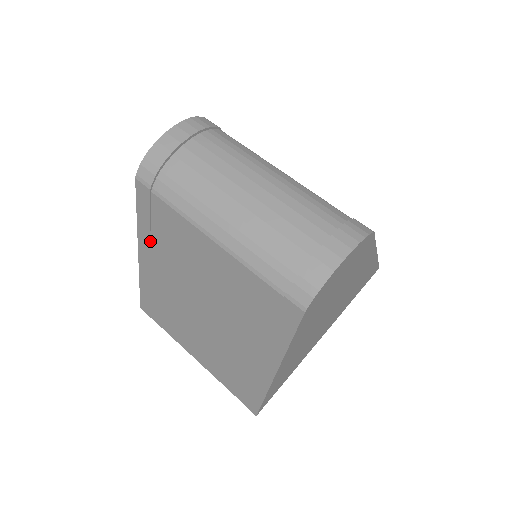
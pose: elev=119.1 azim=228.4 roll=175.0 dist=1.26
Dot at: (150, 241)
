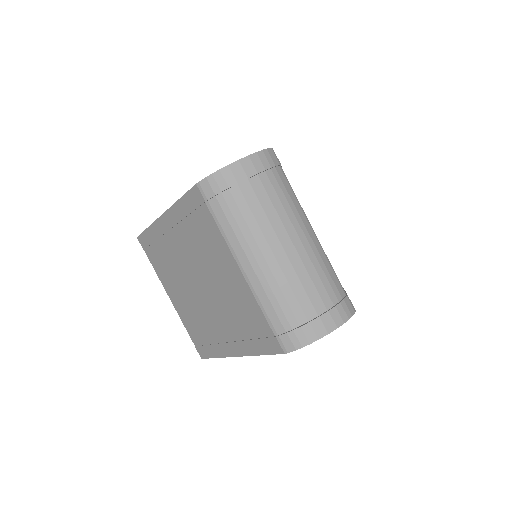
Dot at: (180, 220)
